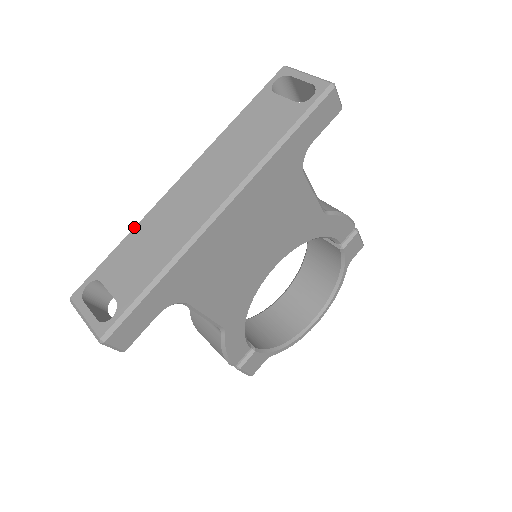
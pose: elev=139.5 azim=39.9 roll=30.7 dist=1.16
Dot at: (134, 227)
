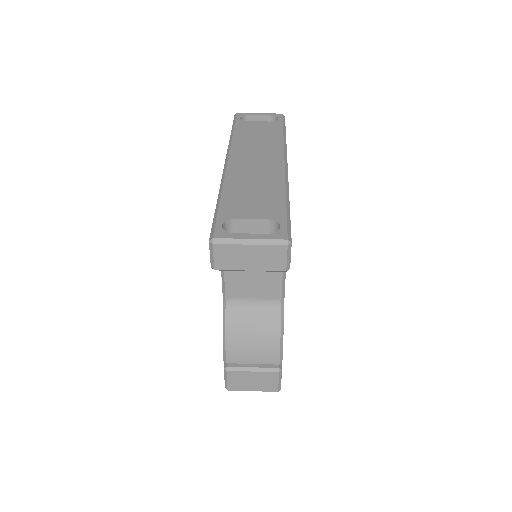
Dot at: (222, 188)
